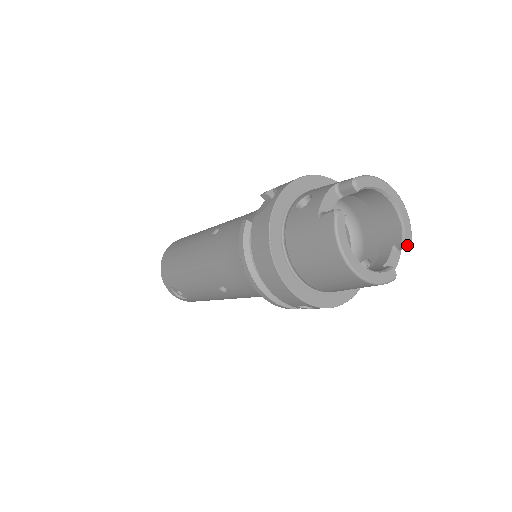
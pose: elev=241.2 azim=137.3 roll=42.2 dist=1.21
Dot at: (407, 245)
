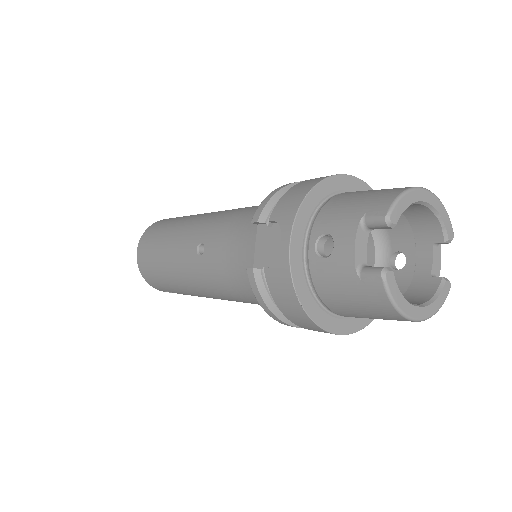
Dot at: (450, 241)
